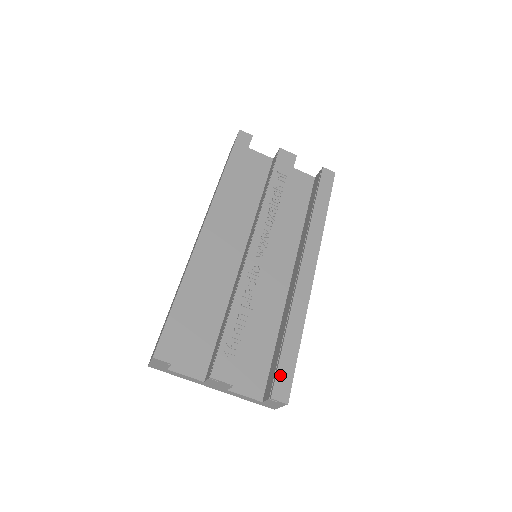
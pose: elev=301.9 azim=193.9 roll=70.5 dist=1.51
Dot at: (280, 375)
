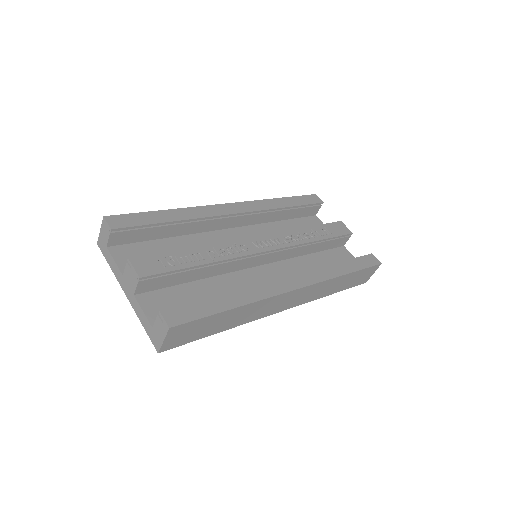
Dot at: (187, 307)
